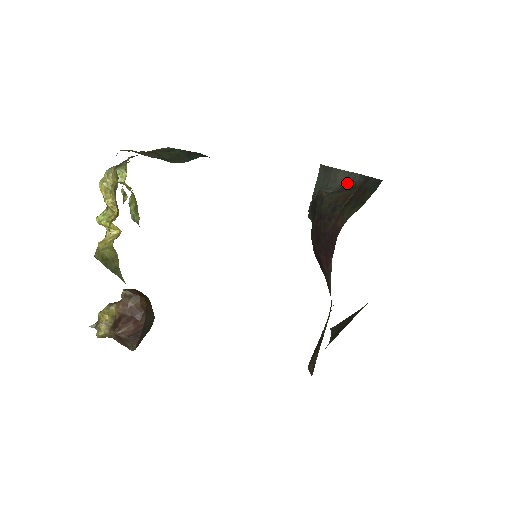
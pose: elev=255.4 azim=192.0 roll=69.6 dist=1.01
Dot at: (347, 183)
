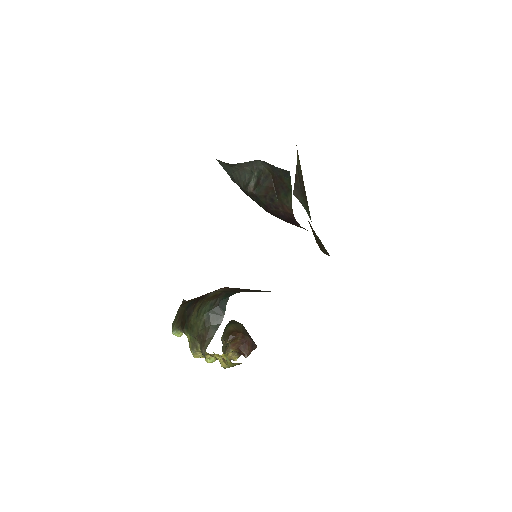
Dot at: (257, 172)
